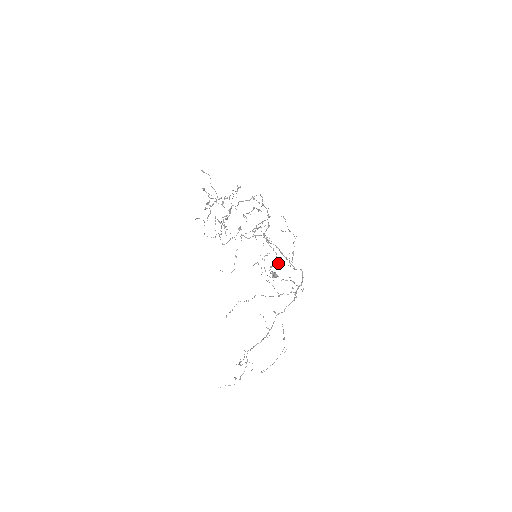
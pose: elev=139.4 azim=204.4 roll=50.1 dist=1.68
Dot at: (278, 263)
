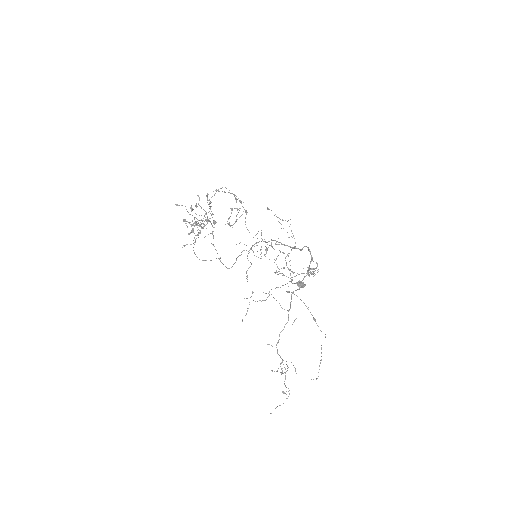
Dot at: occluded
